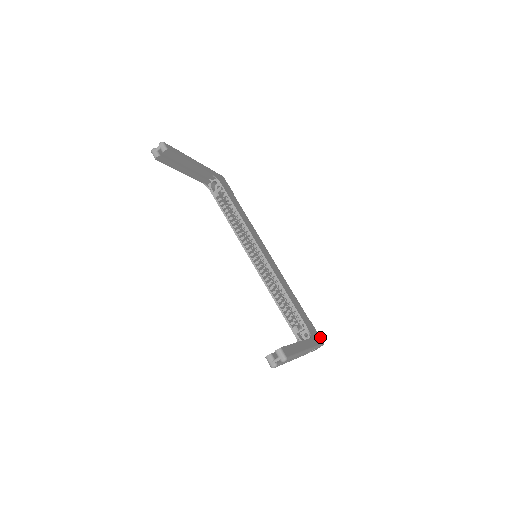
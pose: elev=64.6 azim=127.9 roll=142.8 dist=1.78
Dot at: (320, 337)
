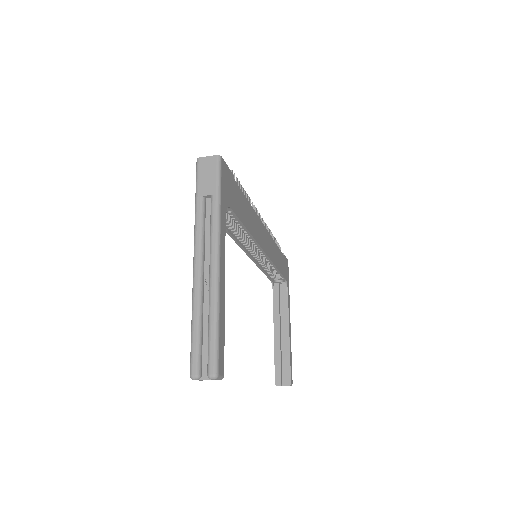
Dot at: (287, 259)
